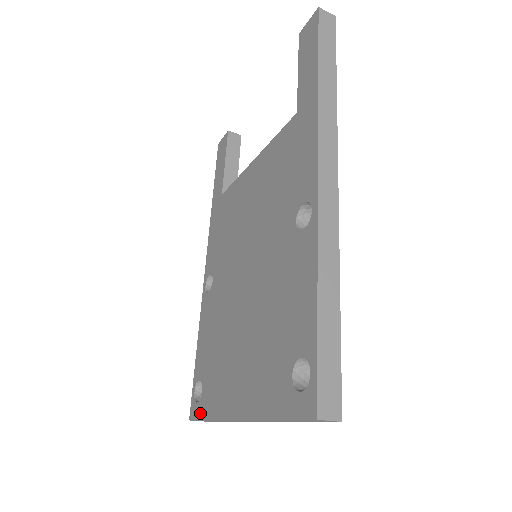
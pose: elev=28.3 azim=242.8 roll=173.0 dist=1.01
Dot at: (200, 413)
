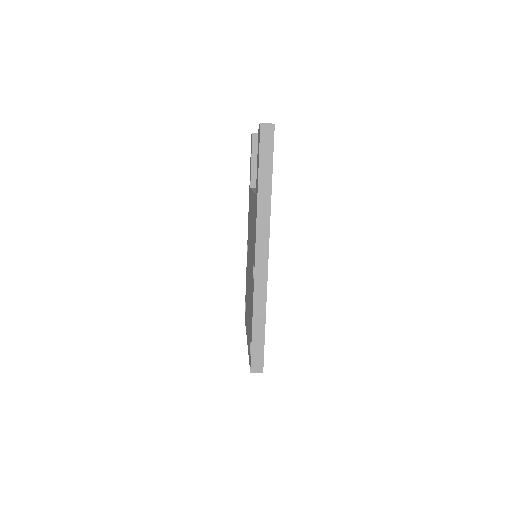
Dot at: (245, 320)
